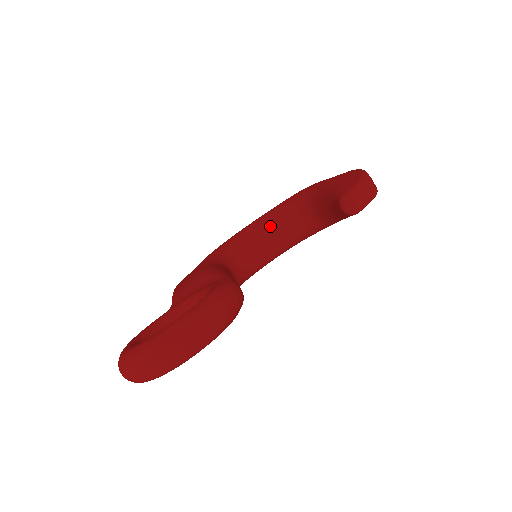
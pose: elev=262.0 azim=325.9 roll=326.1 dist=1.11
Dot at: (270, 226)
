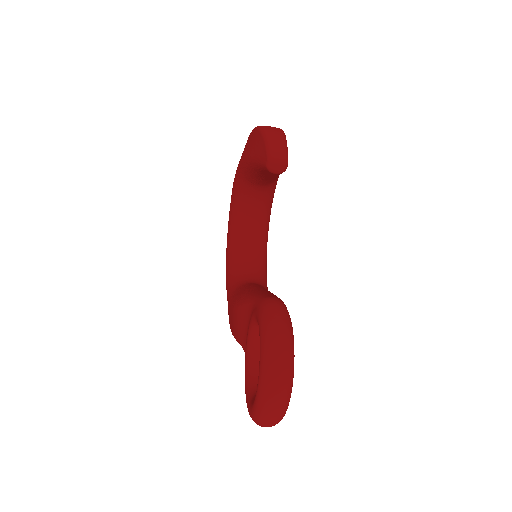
Dot at: (241, 223)
